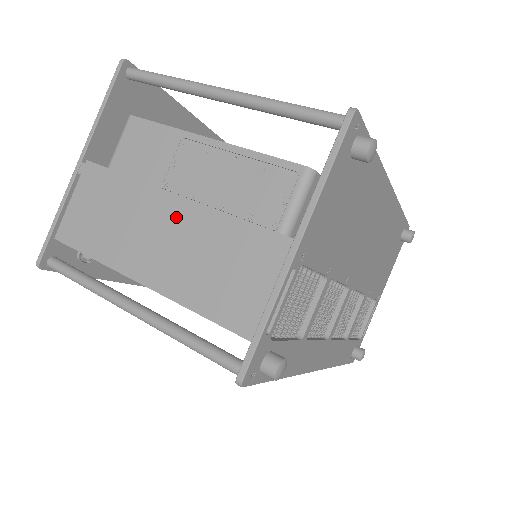
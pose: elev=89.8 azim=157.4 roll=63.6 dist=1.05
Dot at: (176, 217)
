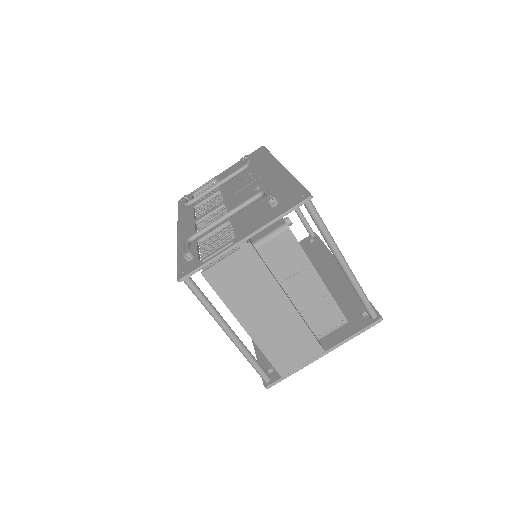
Dot at: (283, 311)
